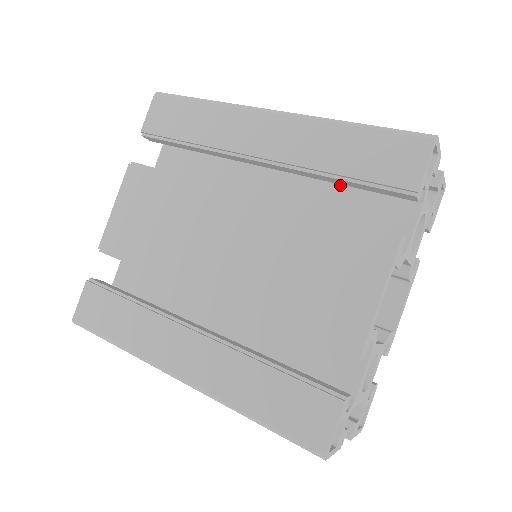
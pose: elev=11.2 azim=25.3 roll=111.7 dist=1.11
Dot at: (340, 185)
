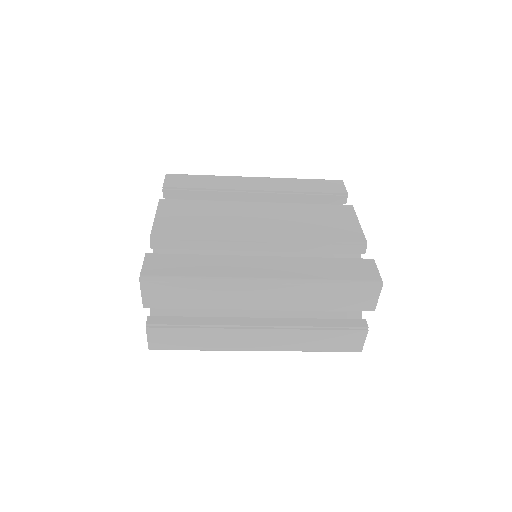
Dot at: occluded
